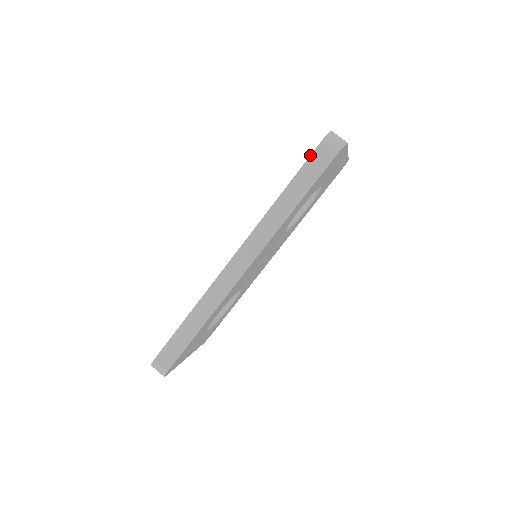
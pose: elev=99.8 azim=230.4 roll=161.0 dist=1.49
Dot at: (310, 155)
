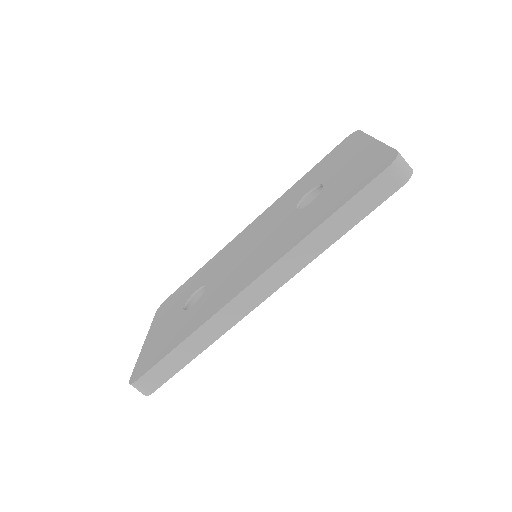
Dot at: (369, 182)
